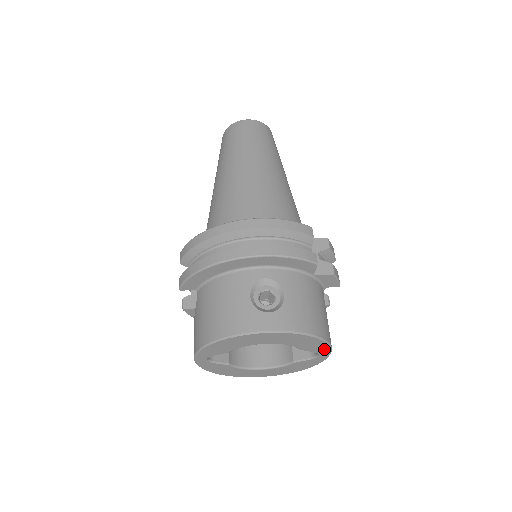
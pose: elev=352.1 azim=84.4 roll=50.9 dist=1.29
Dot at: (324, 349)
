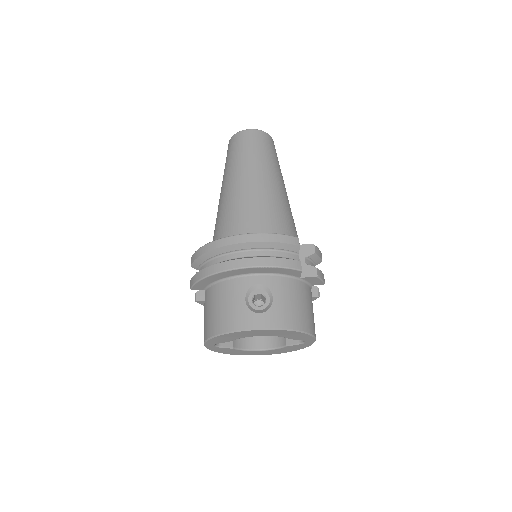
Dot at: (309, 338)
